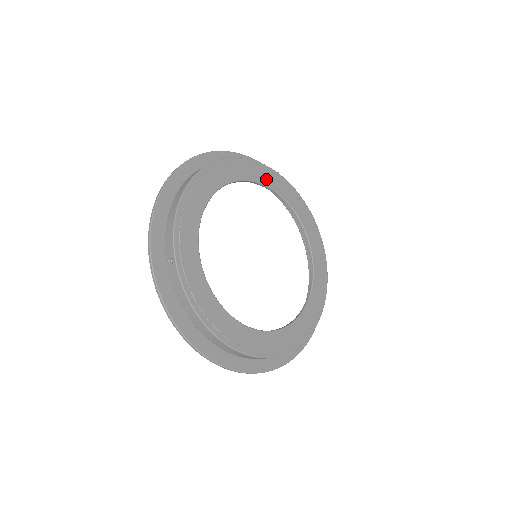
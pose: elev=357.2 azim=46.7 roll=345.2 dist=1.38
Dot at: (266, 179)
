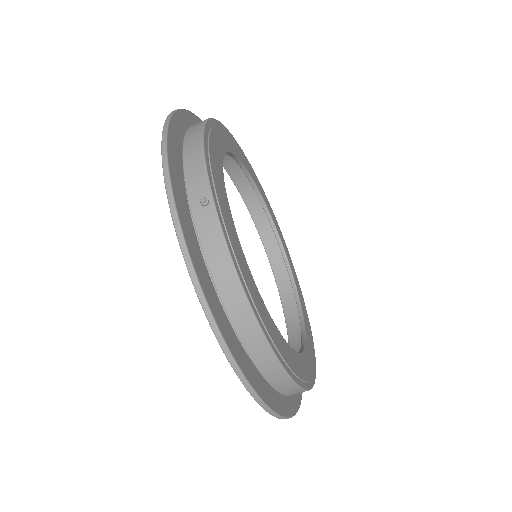
Dot at: (253, 175)
